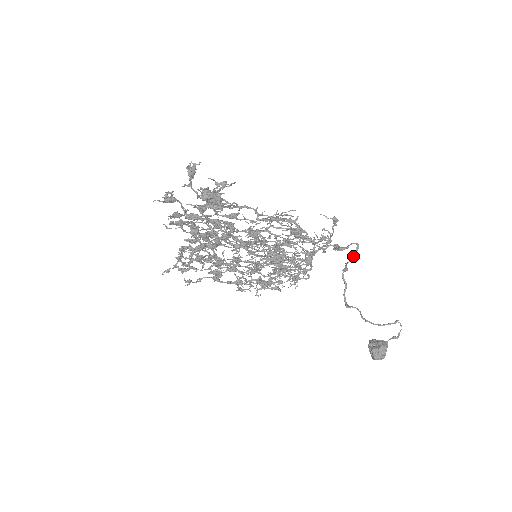
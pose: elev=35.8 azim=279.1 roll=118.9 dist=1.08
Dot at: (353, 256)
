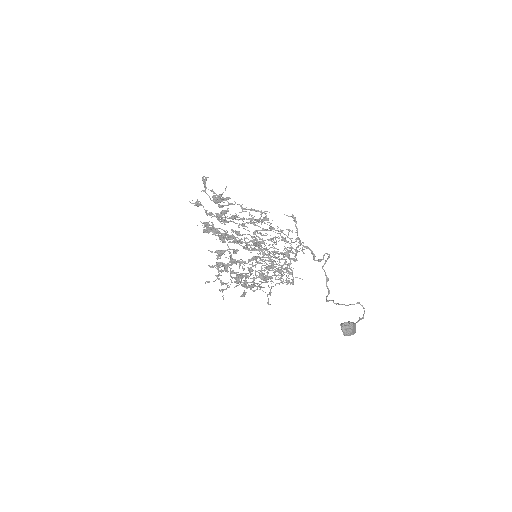
Dot at: (325, 261)
